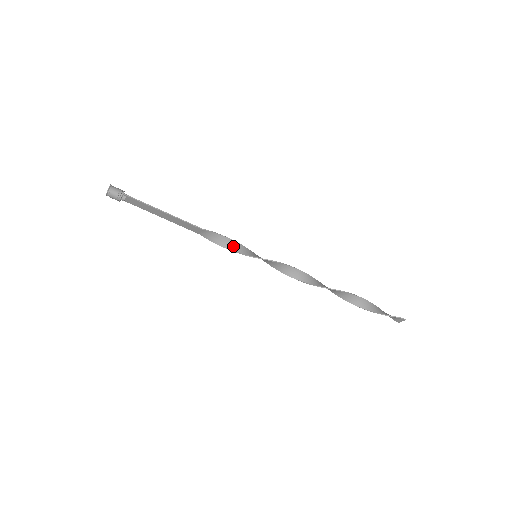
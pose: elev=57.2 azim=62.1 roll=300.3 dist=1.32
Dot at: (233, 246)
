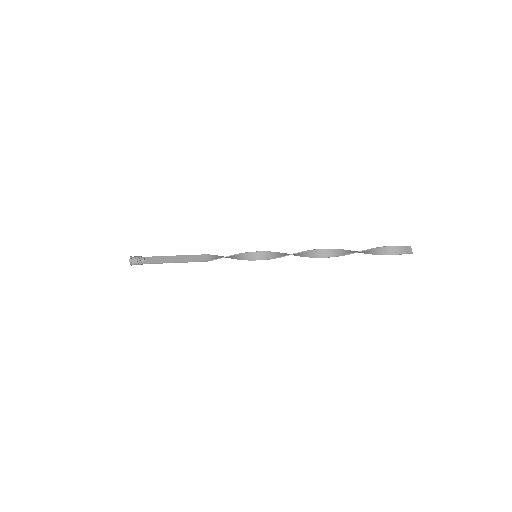
Dot at: (235, 257)
